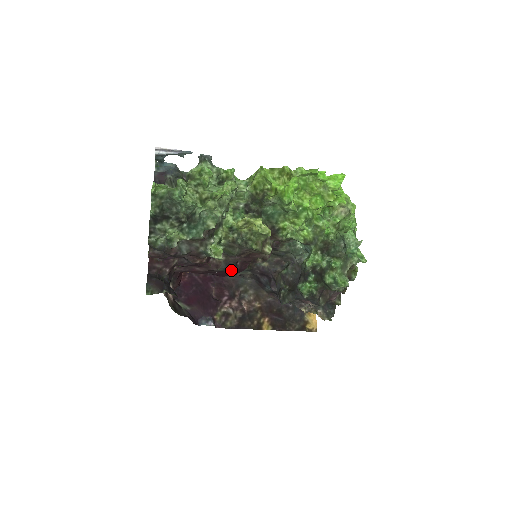
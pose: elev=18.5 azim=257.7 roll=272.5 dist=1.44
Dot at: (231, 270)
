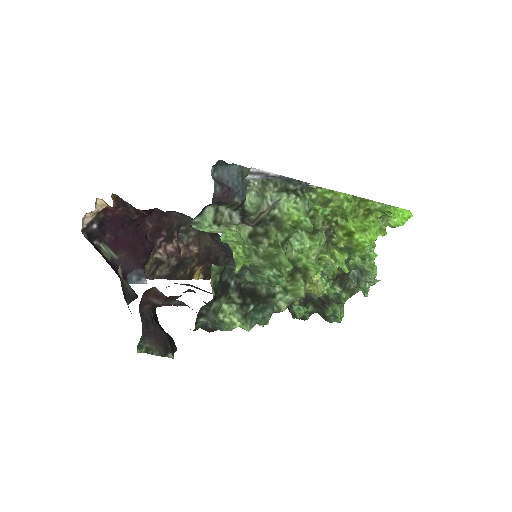
Dot at: occluded
